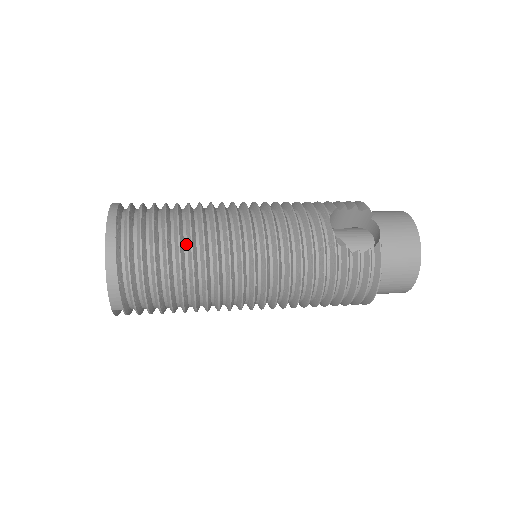
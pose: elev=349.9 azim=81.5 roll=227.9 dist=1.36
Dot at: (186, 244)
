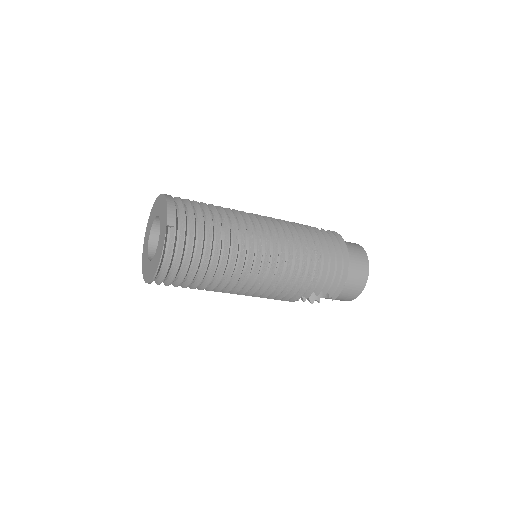
Dot at: occluded
